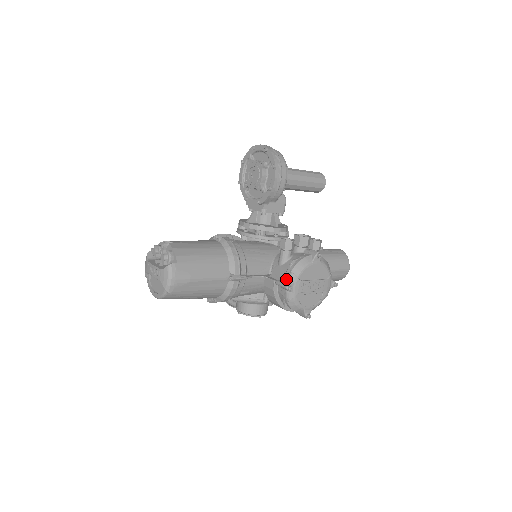
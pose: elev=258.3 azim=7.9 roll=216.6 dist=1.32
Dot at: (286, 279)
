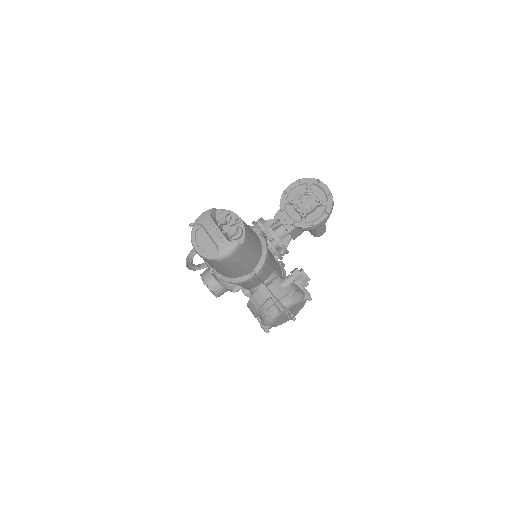
Dot at: (283, 301)
